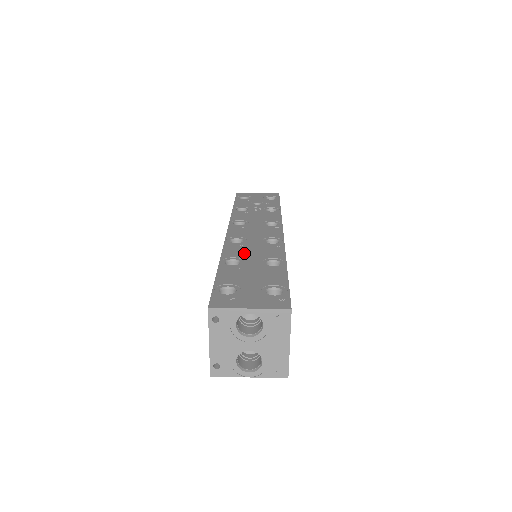
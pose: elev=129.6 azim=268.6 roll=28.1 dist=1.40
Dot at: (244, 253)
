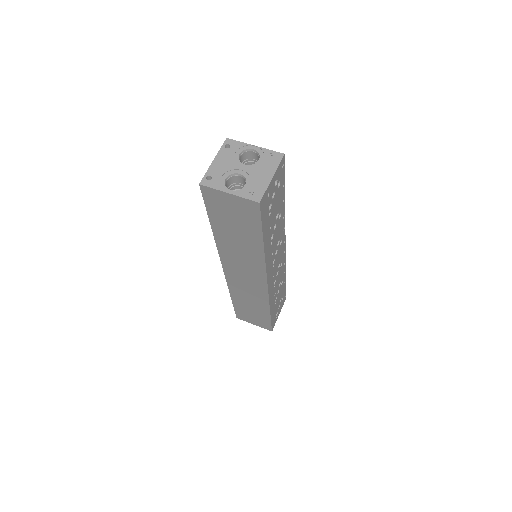
Dot at: occluded
